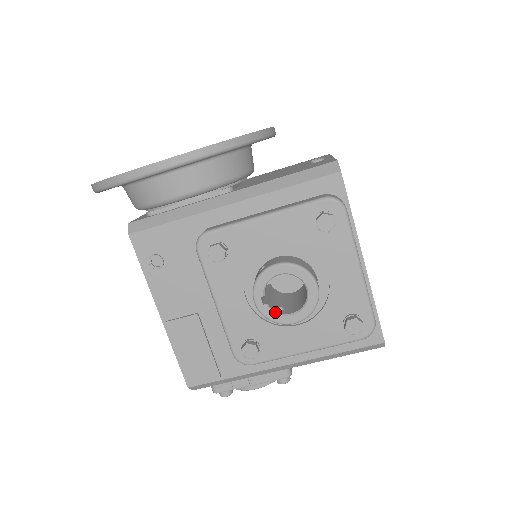
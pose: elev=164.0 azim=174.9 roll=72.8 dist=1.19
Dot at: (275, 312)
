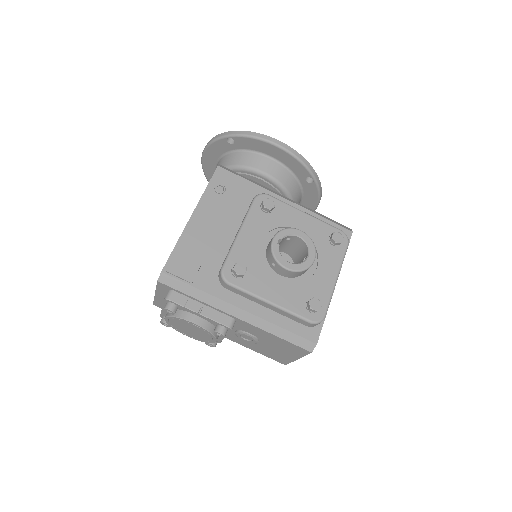
Dot at: (280, 253)
